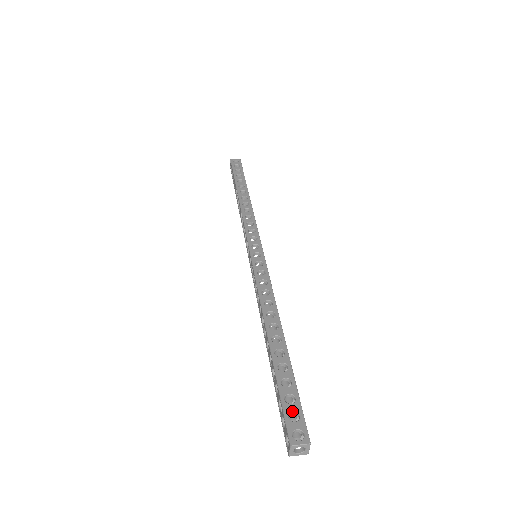
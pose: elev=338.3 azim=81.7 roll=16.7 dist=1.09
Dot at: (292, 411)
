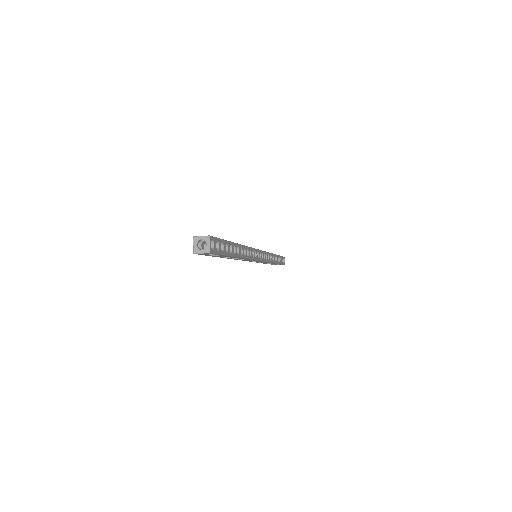
Dot at: occluded
